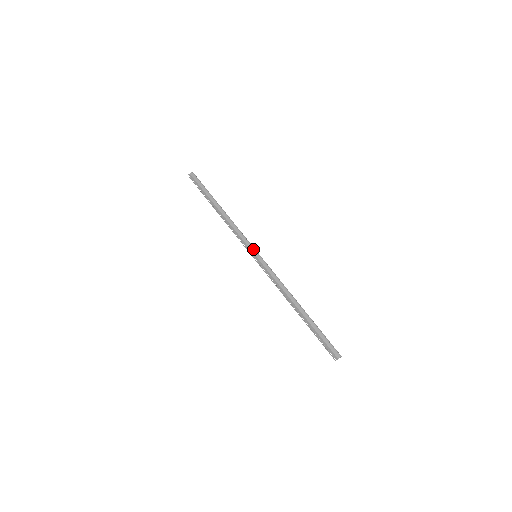
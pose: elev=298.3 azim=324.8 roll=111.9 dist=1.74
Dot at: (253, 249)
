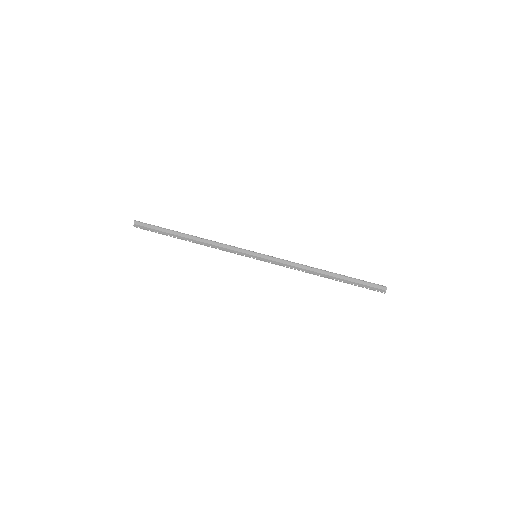
Dot at: (249, 252)
